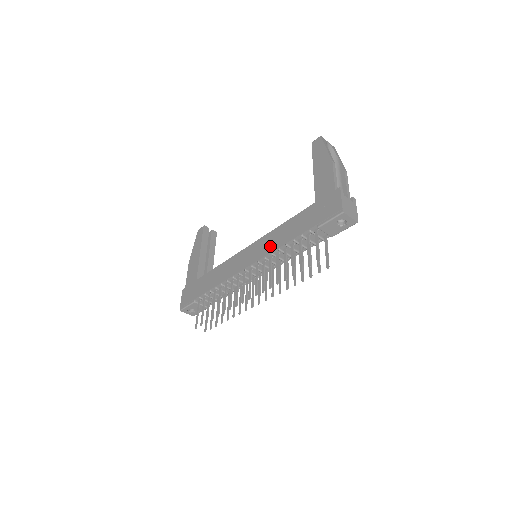
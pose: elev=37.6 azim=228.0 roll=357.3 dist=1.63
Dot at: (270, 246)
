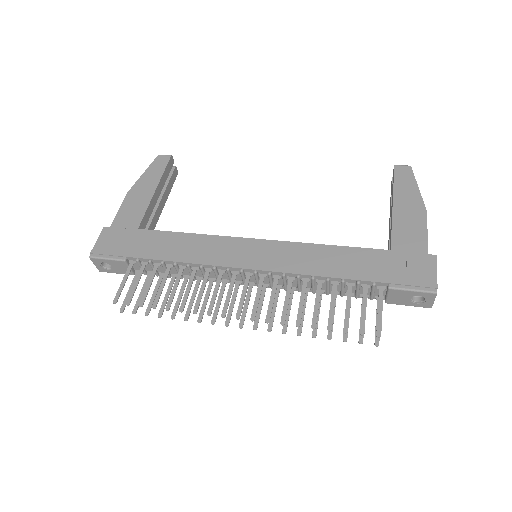
Dot at: (299, 264)
